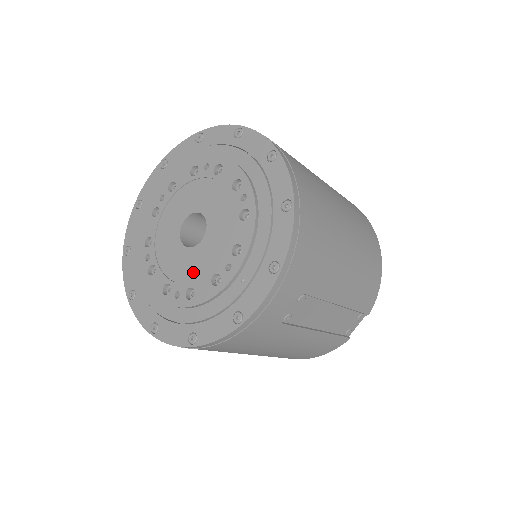
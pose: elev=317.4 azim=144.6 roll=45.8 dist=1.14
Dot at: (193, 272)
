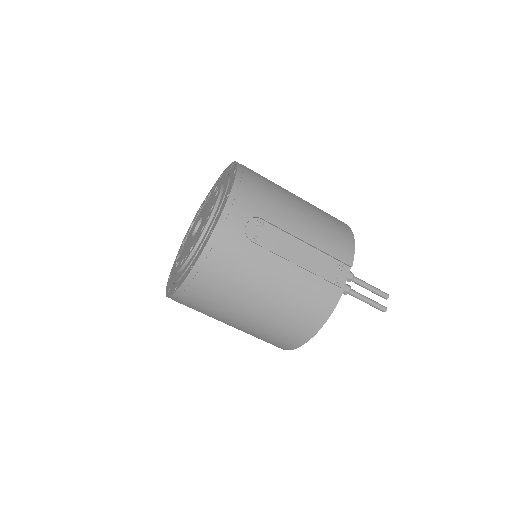
Dot at: (194, 240)
